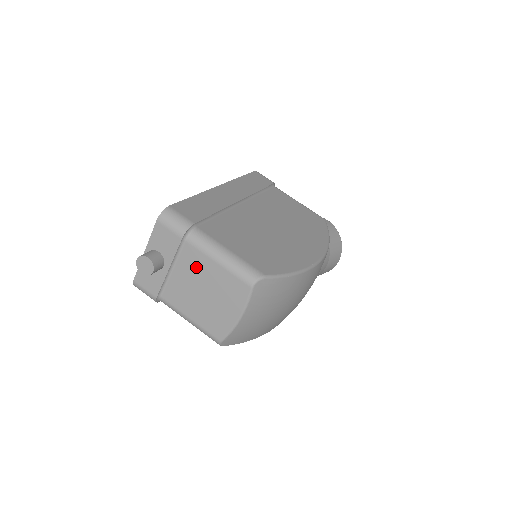
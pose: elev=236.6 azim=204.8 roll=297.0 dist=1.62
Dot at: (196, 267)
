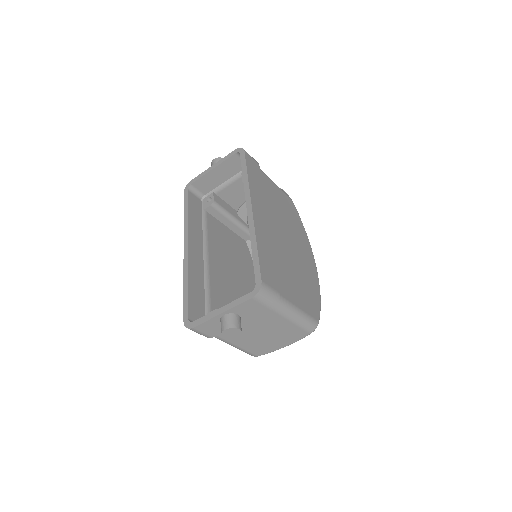
Dot at: (269, 323)
